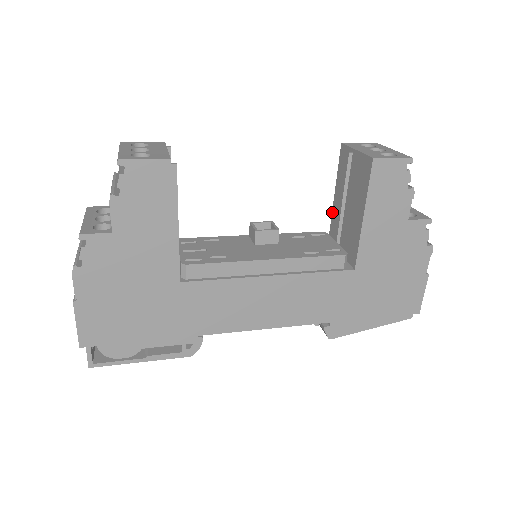
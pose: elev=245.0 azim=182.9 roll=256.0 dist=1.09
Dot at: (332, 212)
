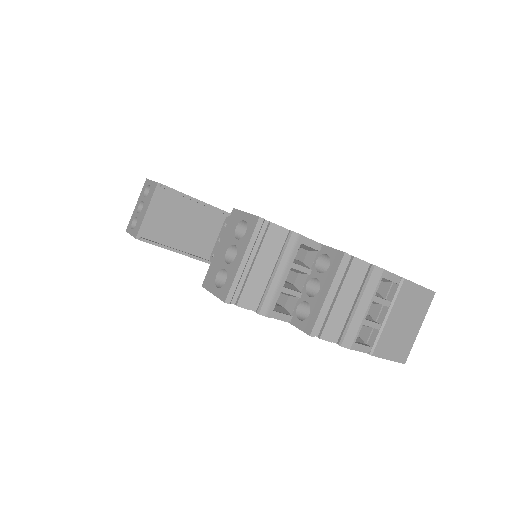
Dot at: occluded
